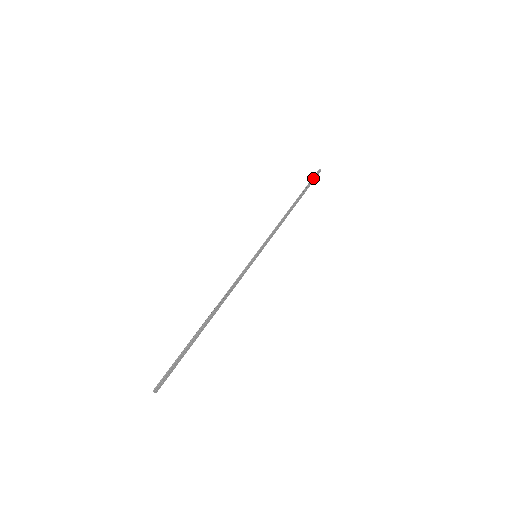
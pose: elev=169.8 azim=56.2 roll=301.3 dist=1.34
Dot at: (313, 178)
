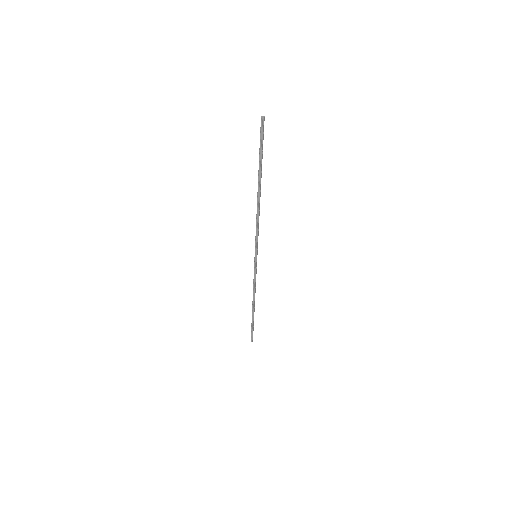
Dot at: (261, 141)
